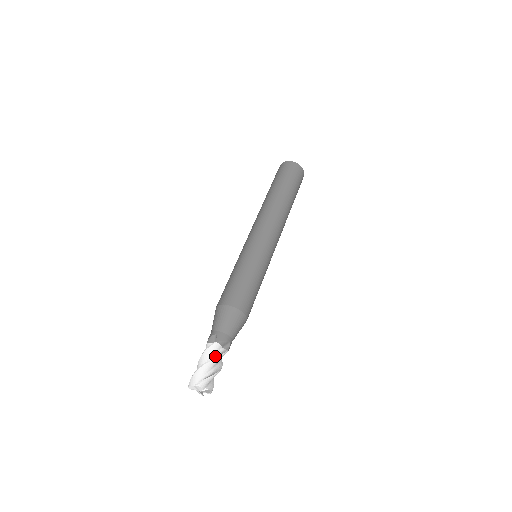
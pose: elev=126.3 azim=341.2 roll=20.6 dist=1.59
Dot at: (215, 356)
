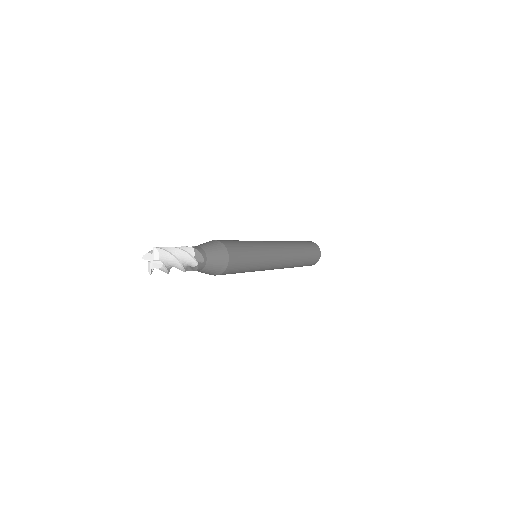
Dot at: (185, 254)
